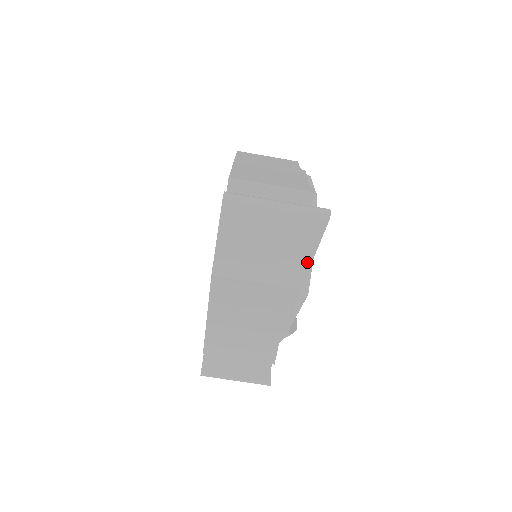
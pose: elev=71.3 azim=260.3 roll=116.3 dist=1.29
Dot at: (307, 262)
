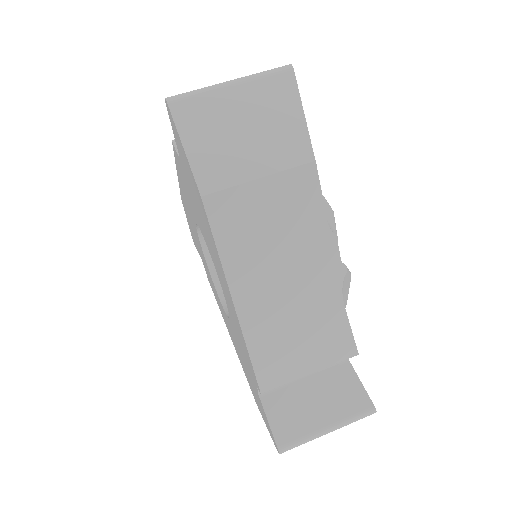
Dot at: (301, 125)
